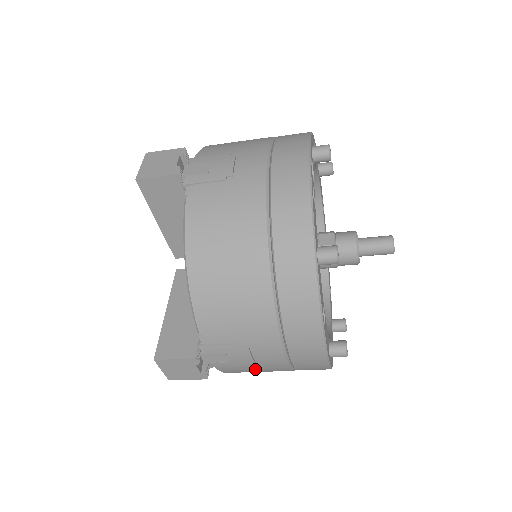
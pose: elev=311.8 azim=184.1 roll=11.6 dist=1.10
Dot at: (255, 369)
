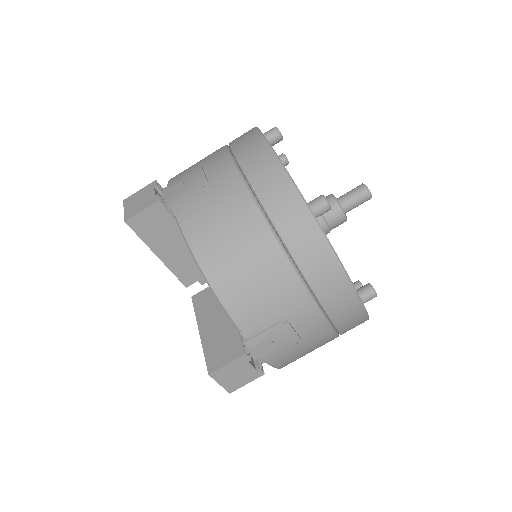
Dot at: (302, 348)
